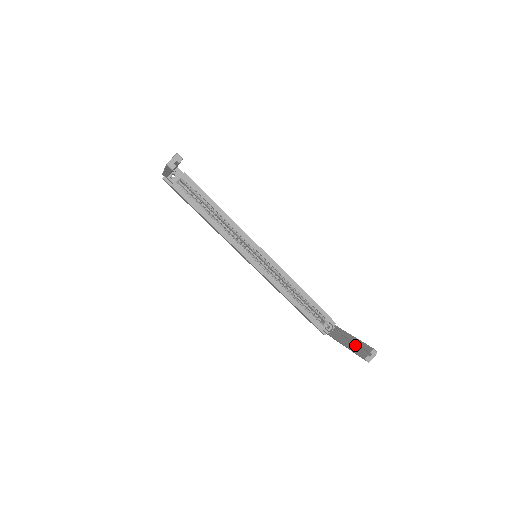
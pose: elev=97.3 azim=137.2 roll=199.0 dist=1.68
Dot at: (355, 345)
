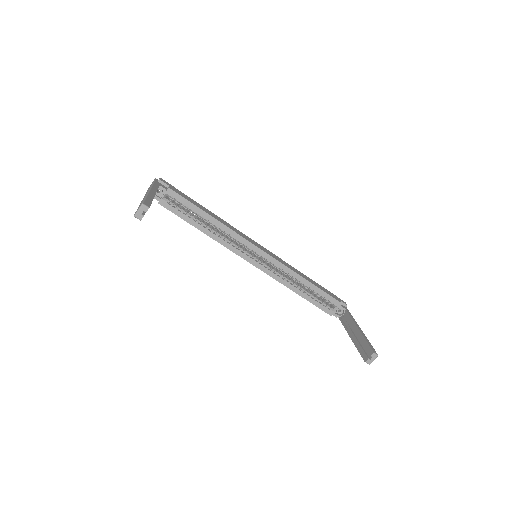
Dot at: (360, 340)
